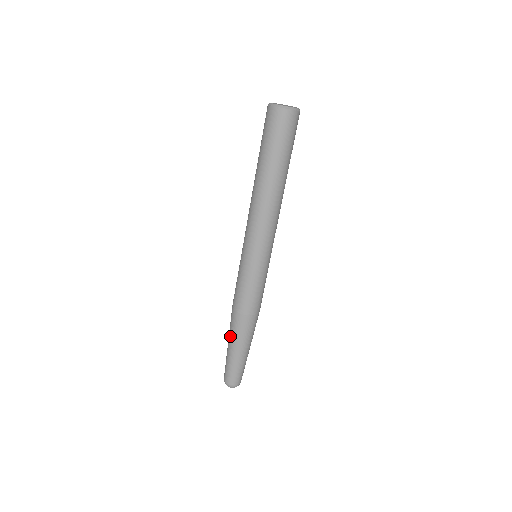
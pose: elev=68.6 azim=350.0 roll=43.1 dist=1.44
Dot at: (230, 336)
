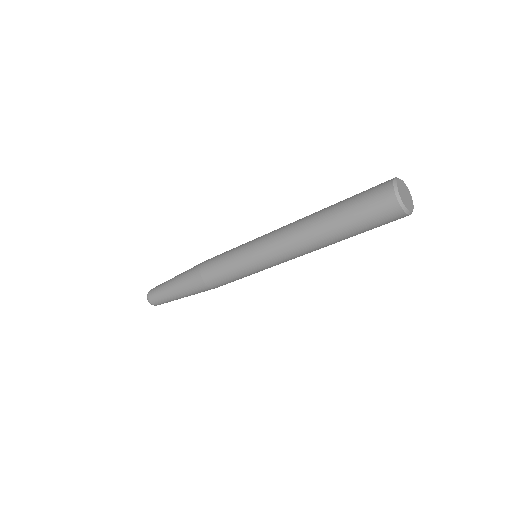
Dot at: (183, 289)
